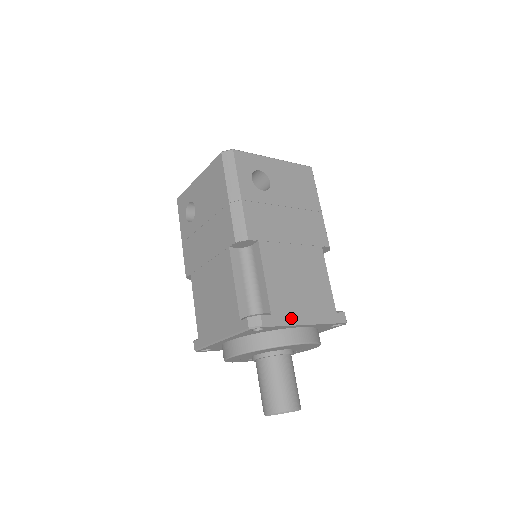
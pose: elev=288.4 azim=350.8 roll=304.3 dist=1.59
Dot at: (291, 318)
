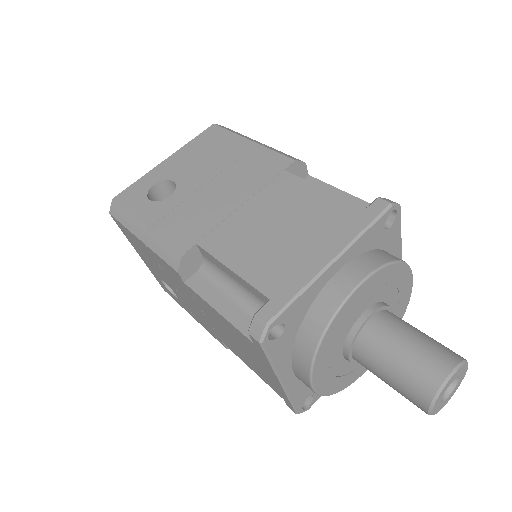
Dot at: (303, 277)
